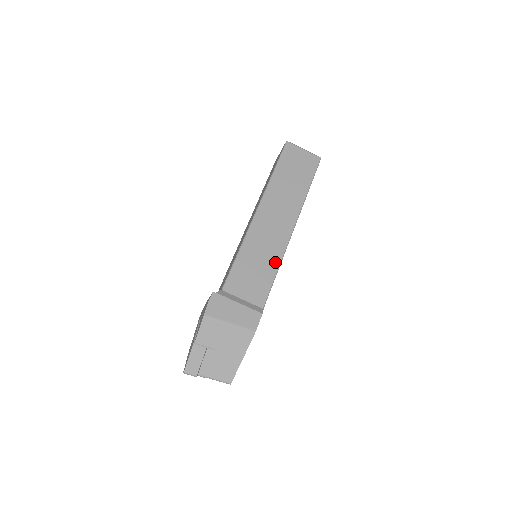
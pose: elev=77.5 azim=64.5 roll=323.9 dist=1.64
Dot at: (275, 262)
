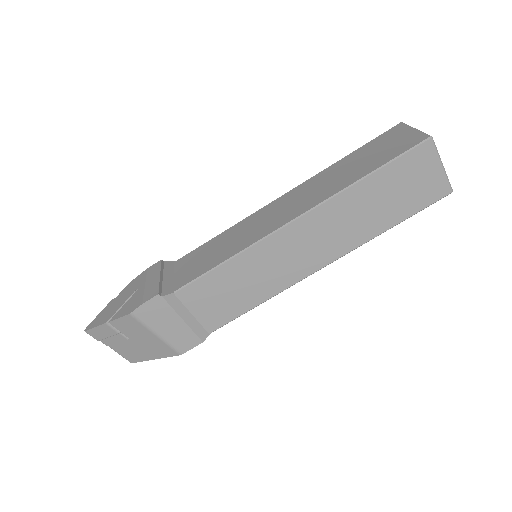
Dot at: (264, 294)
